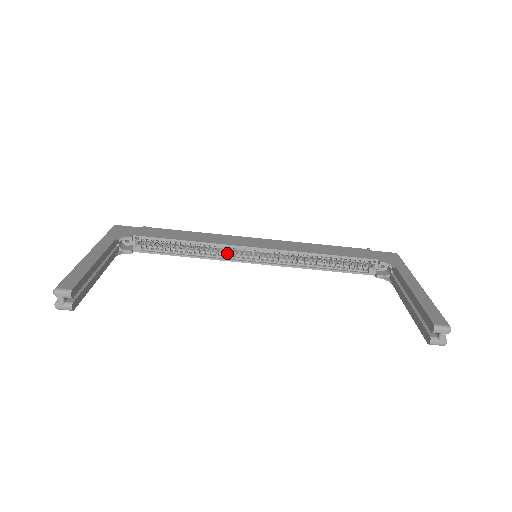
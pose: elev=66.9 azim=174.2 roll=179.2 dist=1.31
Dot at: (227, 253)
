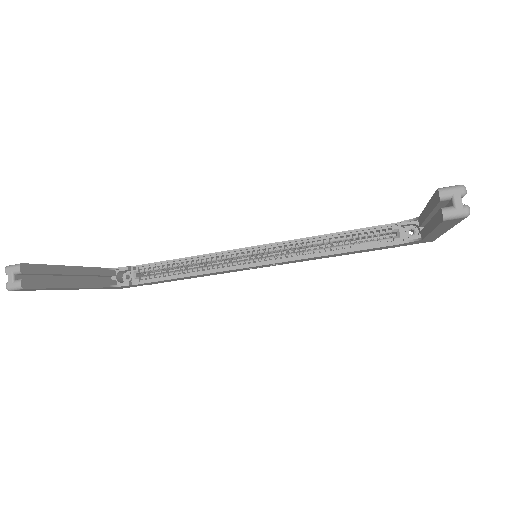
Dot at: (226, 263)
